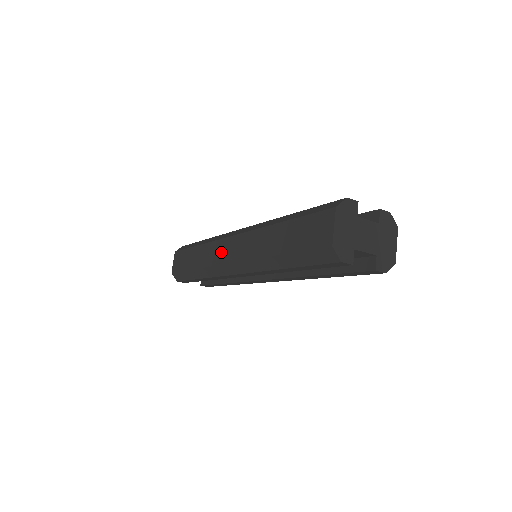
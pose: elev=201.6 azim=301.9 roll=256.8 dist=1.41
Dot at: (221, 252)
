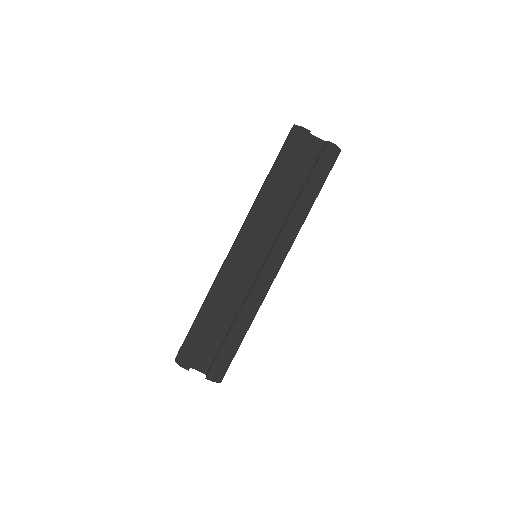
Dot at: (226, 257)
